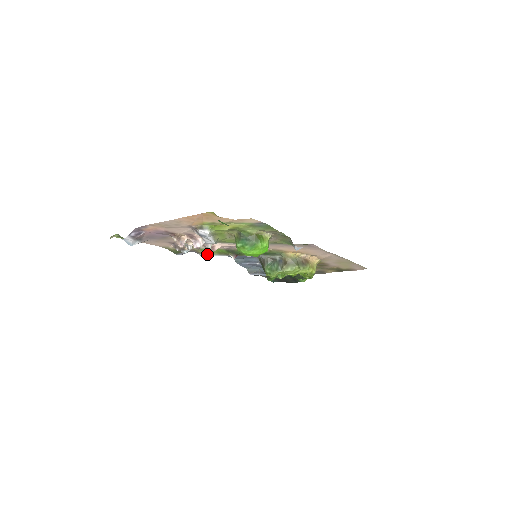
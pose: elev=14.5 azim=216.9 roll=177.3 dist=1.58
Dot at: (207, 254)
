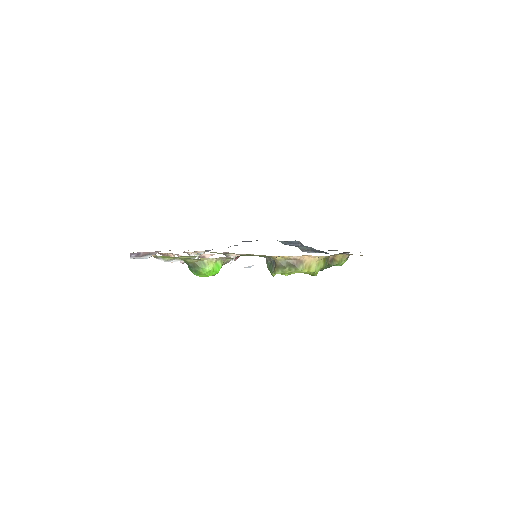
Dot at: occluded
